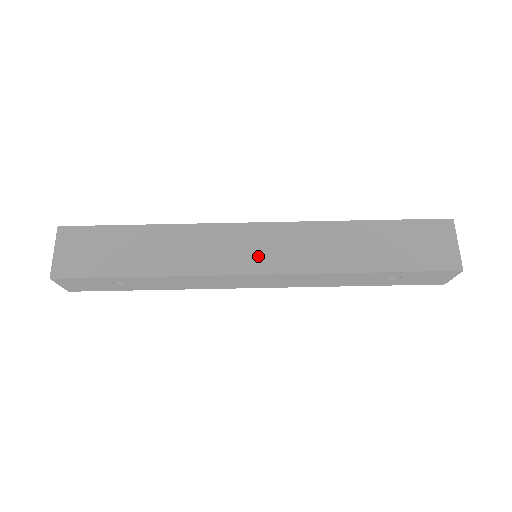
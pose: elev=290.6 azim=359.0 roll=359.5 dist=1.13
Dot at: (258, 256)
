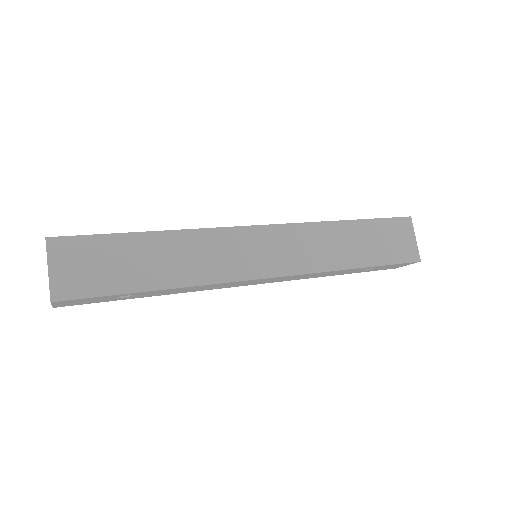
Dot at: (267, 259)
